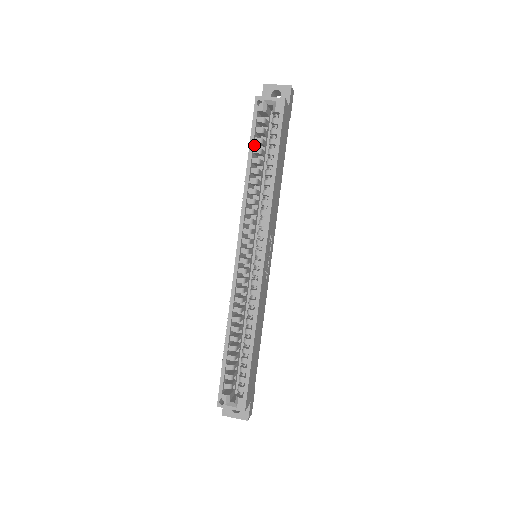
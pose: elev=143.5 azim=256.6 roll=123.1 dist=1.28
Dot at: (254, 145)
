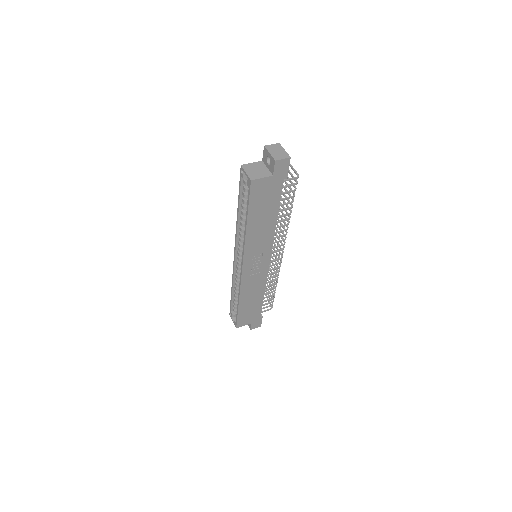
Dot at: occluded
